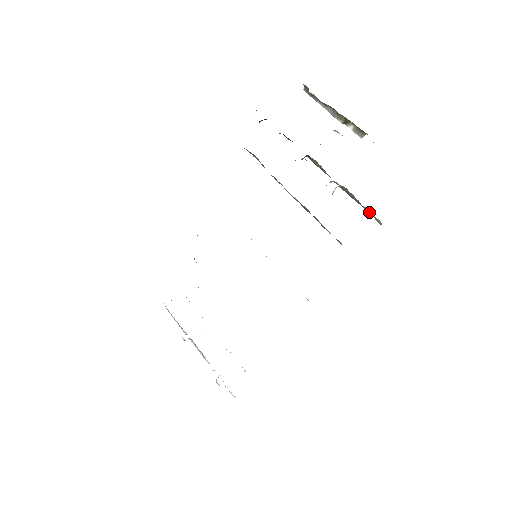
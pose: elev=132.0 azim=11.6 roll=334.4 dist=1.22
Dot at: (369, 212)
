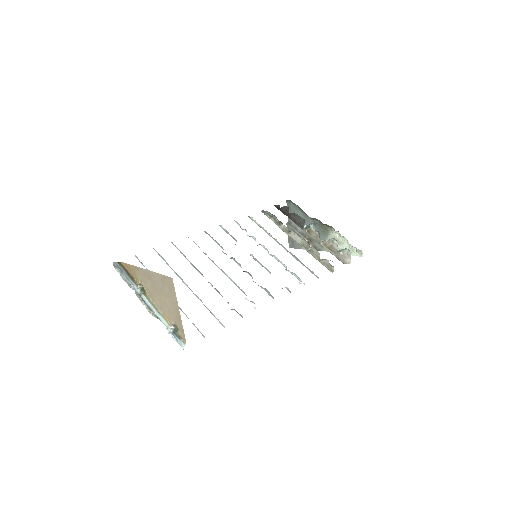
Dot at: (343, 257)
